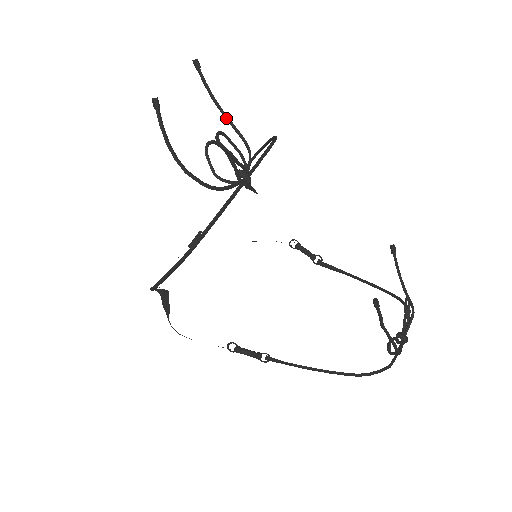
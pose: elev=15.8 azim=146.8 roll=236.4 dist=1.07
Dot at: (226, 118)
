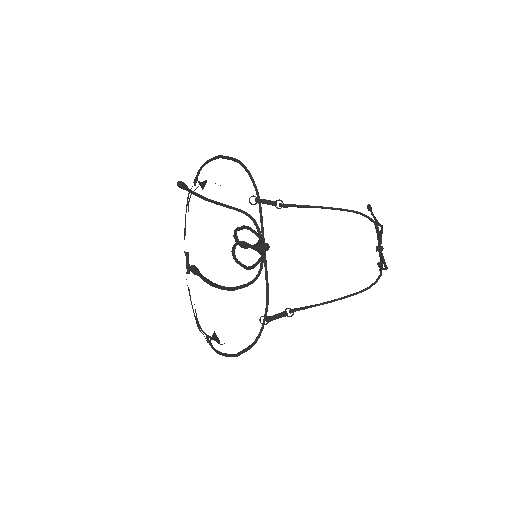
Dot at: occluded
